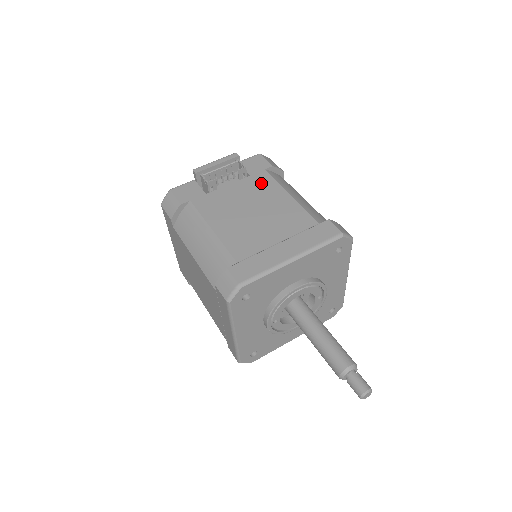
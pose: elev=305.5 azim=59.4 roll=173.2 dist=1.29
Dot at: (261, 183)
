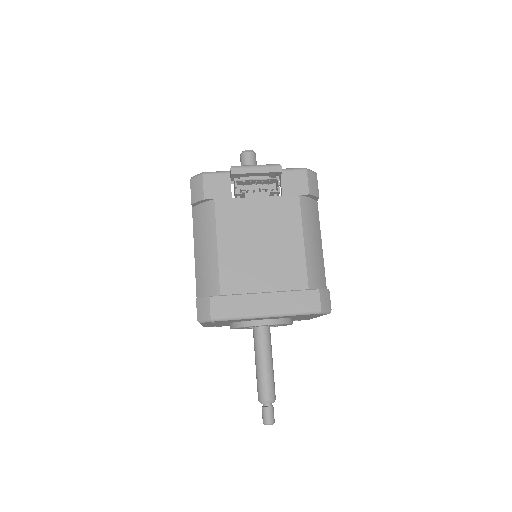
Dot at: (287, 212)
